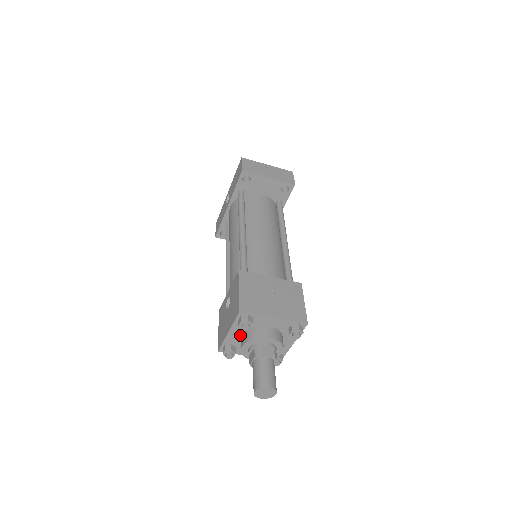
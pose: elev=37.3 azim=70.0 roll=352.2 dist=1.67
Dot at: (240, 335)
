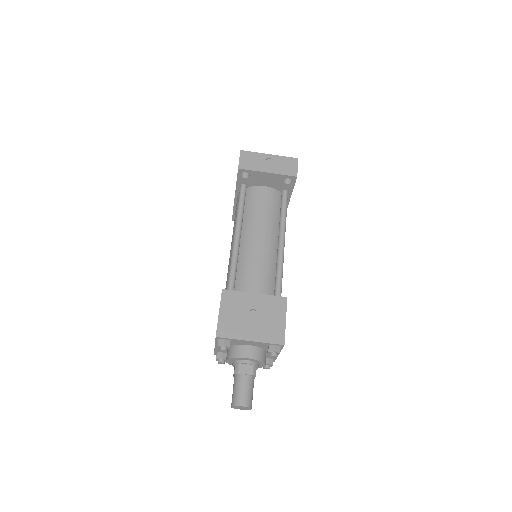
Dot at: occluded
